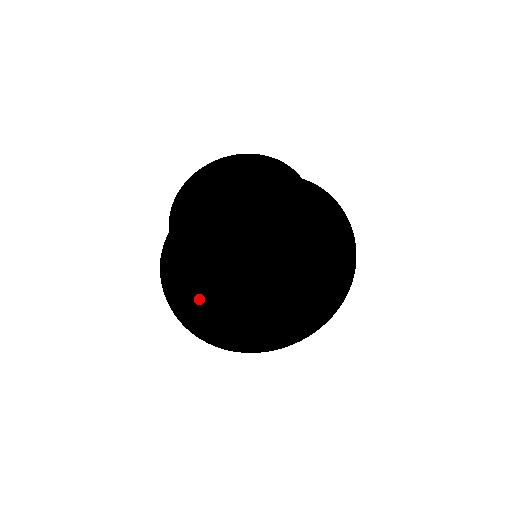
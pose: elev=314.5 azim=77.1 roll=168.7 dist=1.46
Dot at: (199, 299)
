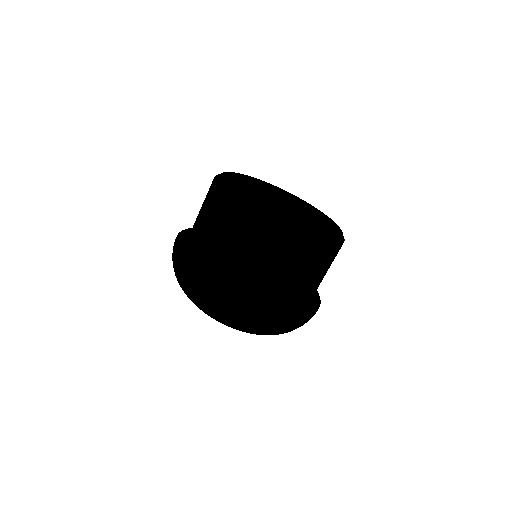
Dot at: occluded
